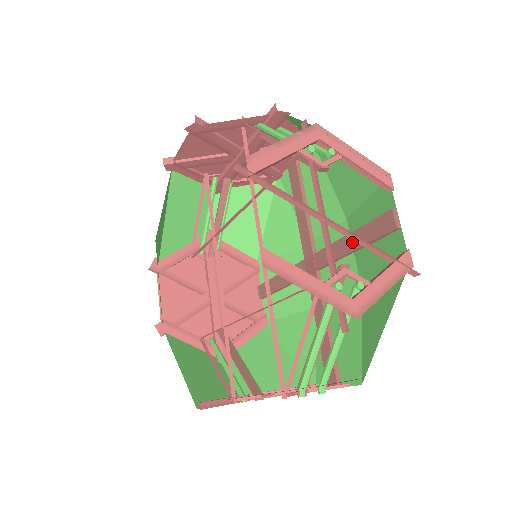
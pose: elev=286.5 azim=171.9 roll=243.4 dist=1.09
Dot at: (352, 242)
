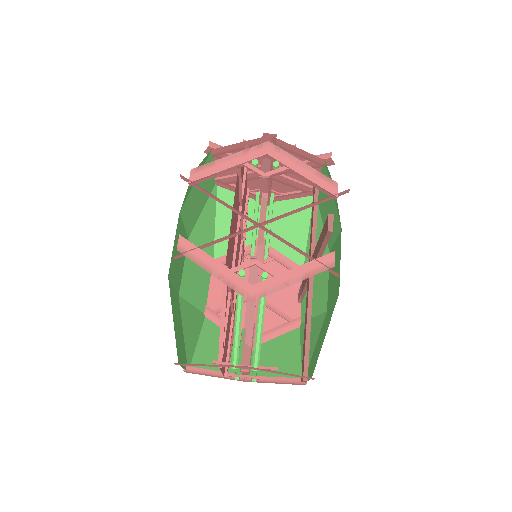
Dot at: (318, 246)
